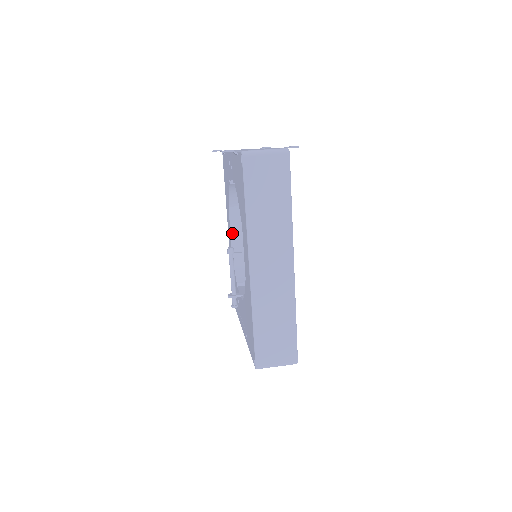
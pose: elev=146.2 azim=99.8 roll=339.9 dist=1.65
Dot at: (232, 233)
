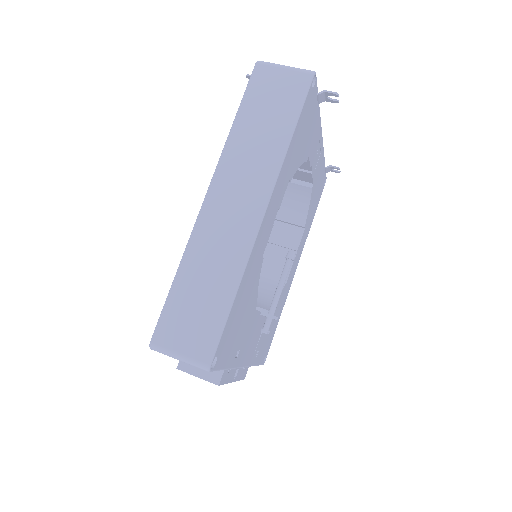
Dot at: occluded
